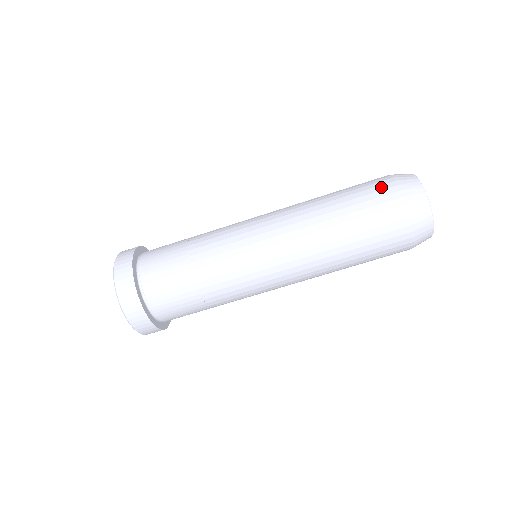
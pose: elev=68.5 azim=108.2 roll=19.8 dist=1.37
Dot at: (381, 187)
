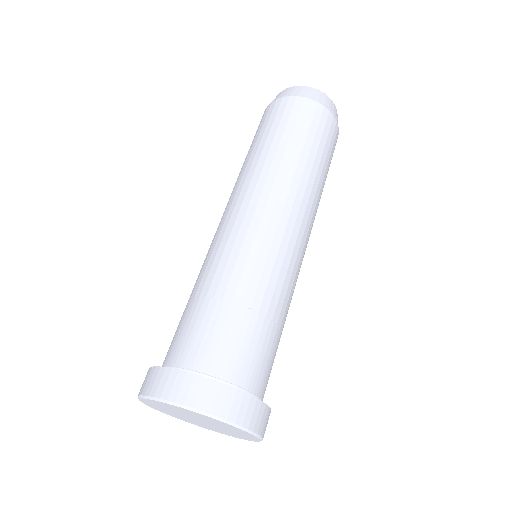
Dot at: (261, 119)
